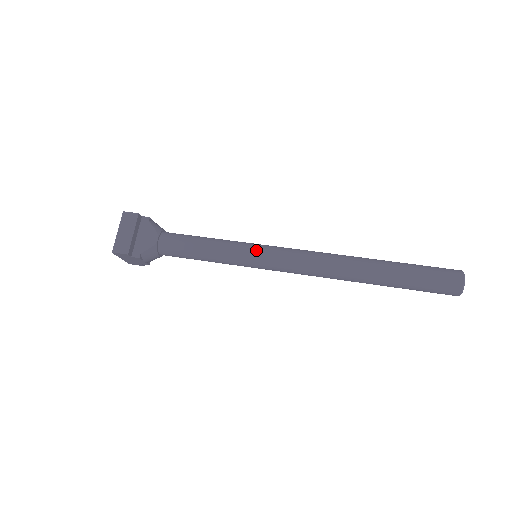
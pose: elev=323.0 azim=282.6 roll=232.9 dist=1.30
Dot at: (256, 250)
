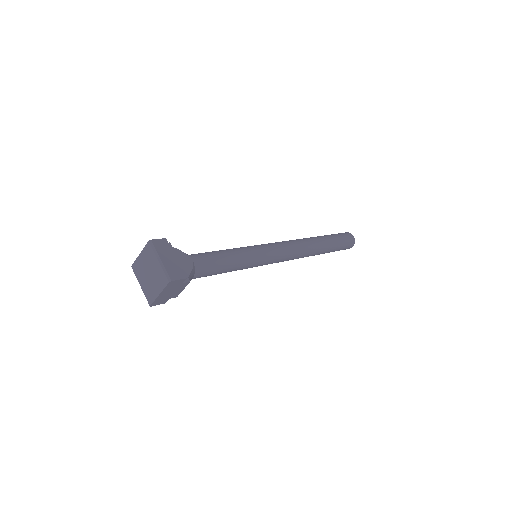
Dot at: (261, 248)
